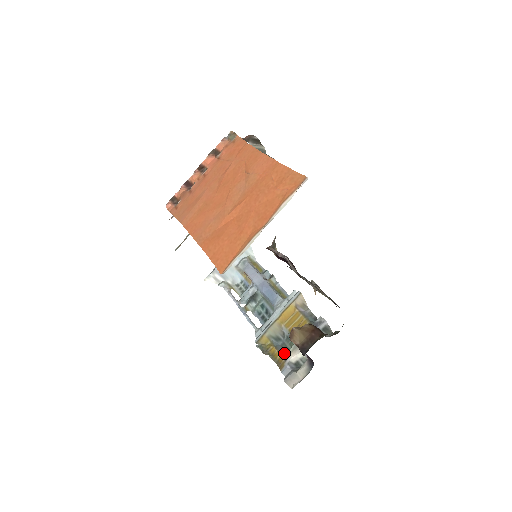
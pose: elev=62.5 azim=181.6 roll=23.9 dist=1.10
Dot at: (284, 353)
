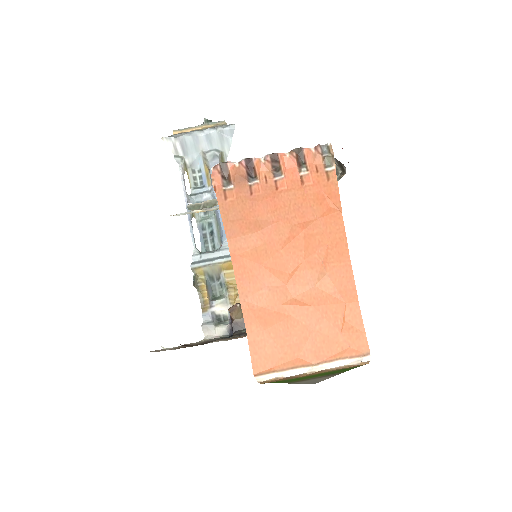
Dot at: (211, 297)
